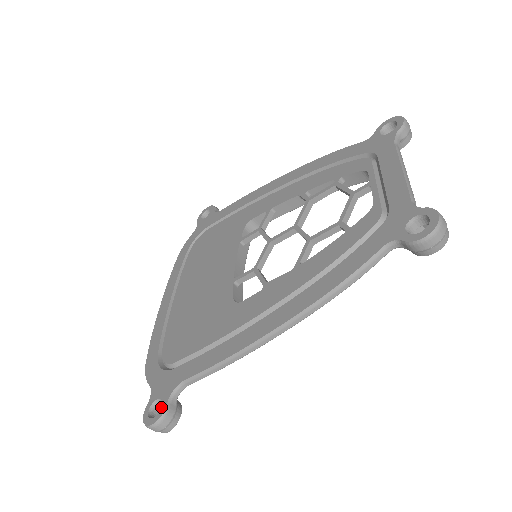
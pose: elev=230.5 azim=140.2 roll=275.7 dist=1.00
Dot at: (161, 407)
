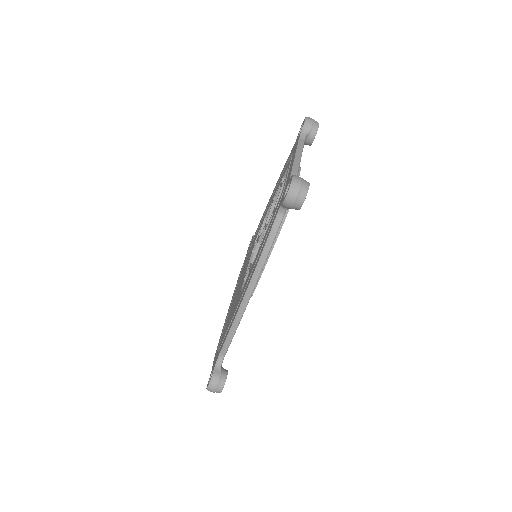
Dot at: occluded
